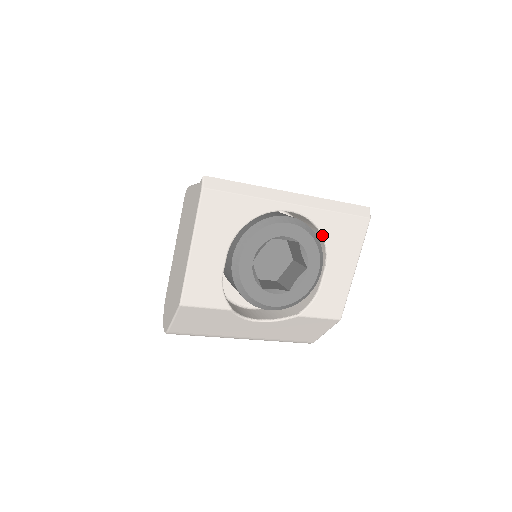
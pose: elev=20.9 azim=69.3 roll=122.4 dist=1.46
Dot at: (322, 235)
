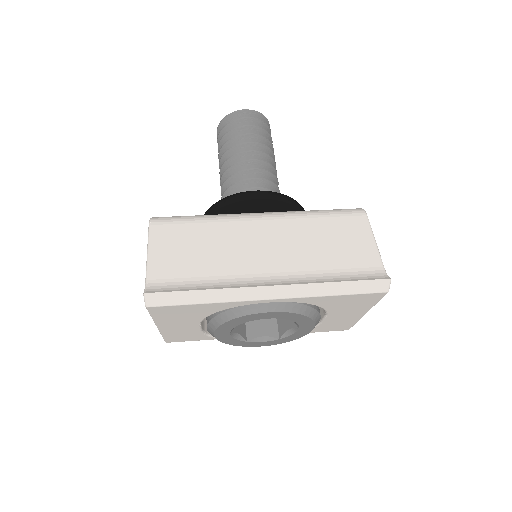
Dot at: occluded
